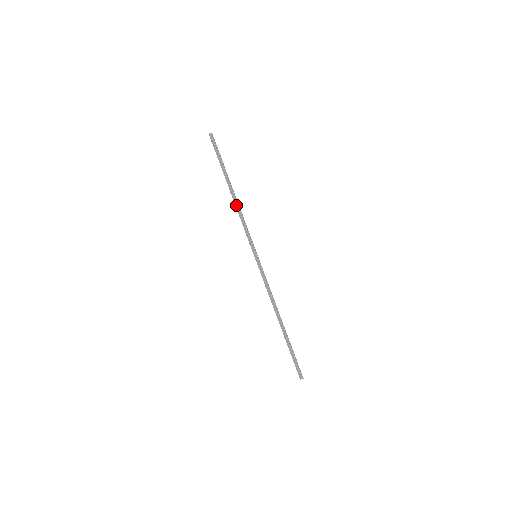
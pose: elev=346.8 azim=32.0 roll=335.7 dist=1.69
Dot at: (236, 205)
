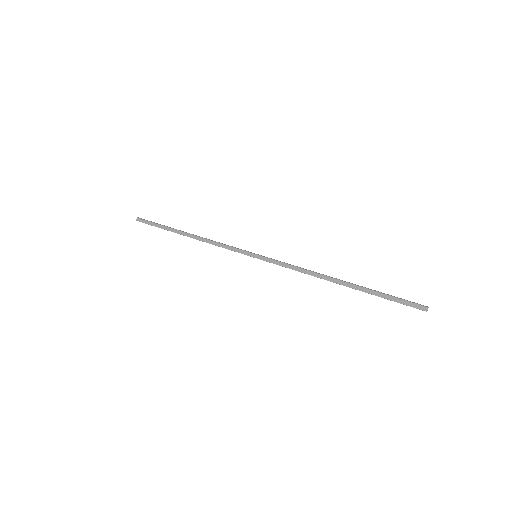
Dot at: (201, 240)
